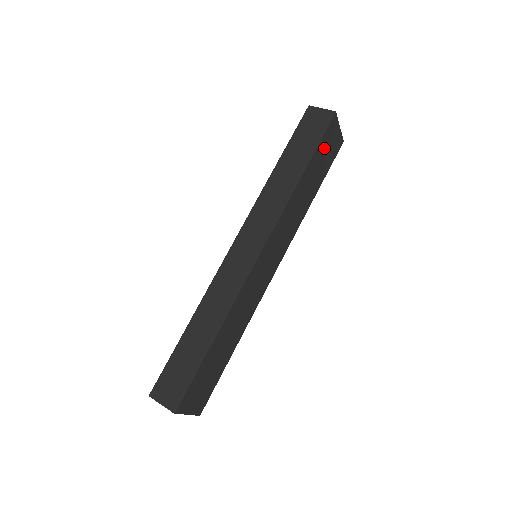
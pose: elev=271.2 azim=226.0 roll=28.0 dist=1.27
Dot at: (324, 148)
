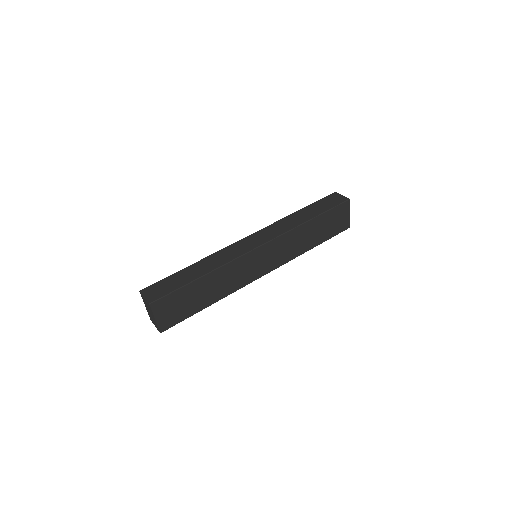
Dot at: (333, 217)
